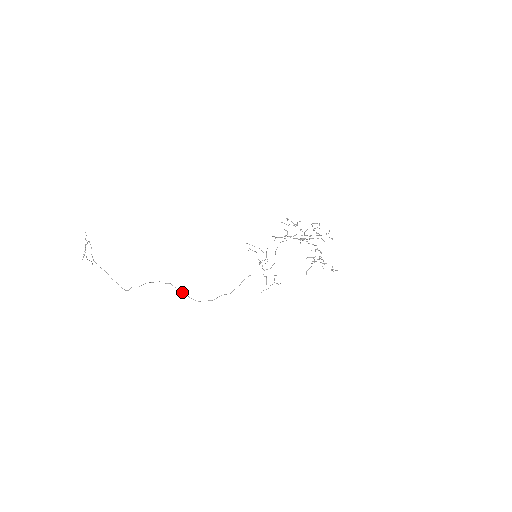
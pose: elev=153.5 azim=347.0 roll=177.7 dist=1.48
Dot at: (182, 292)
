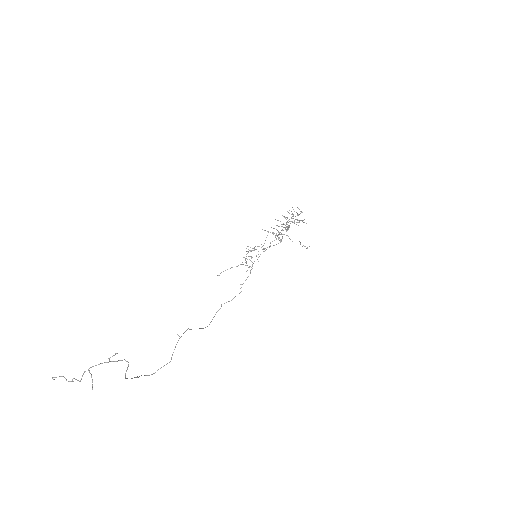
Dot at: occluded
